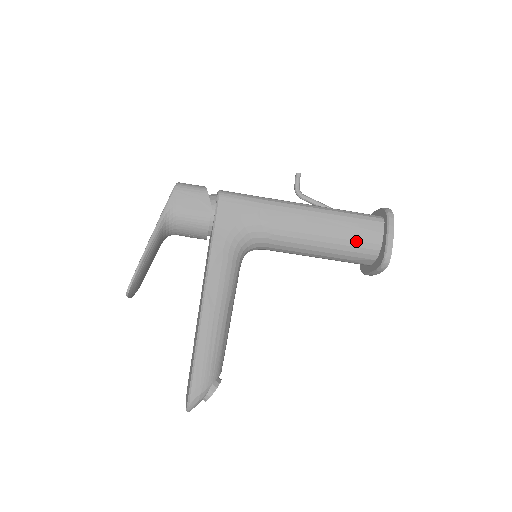
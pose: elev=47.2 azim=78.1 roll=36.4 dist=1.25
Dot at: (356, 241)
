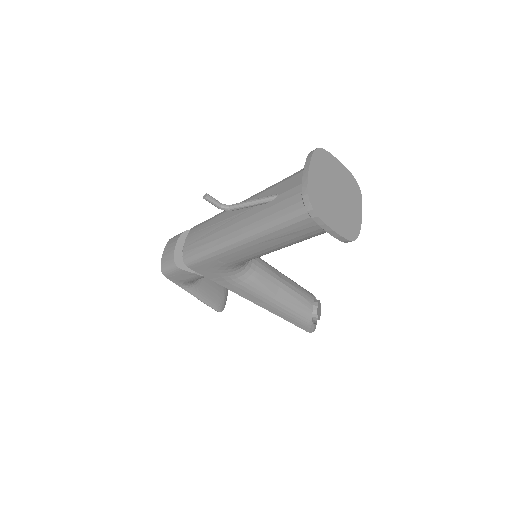
Dot at: (308, 236)
